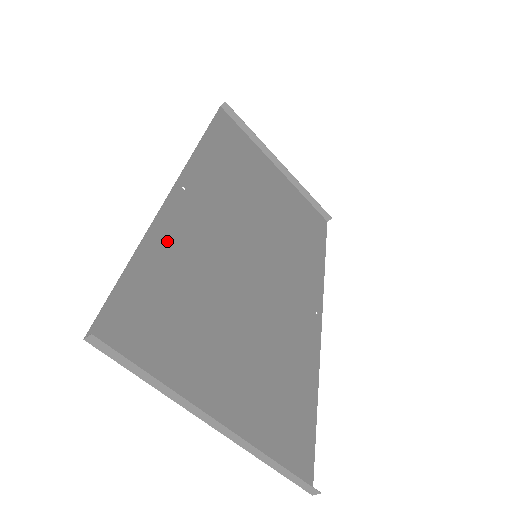
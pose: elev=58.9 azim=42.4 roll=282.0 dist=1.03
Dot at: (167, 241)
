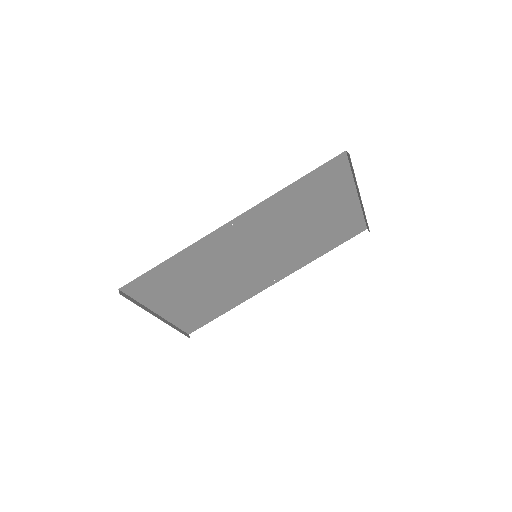
Dot at: (192, 254)
